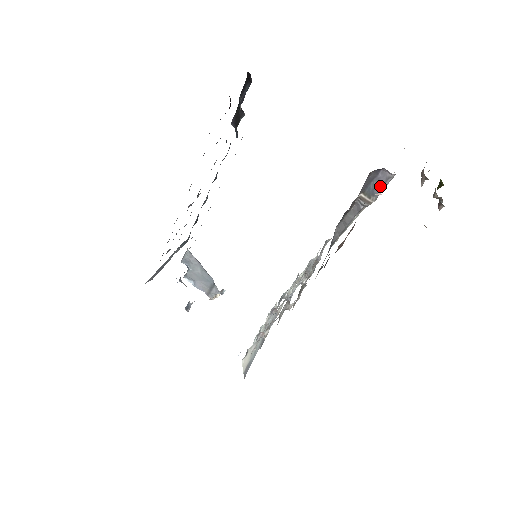
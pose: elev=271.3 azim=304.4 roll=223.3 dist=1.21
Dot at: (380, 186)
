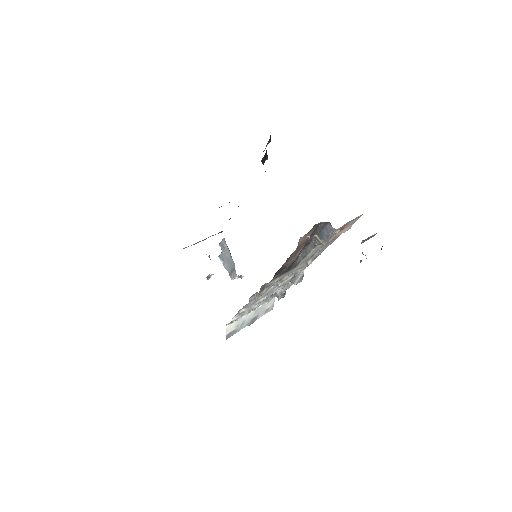
Dot at: (327, 234)
